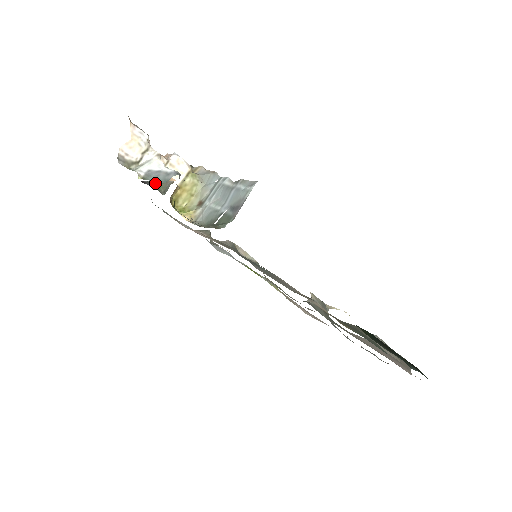
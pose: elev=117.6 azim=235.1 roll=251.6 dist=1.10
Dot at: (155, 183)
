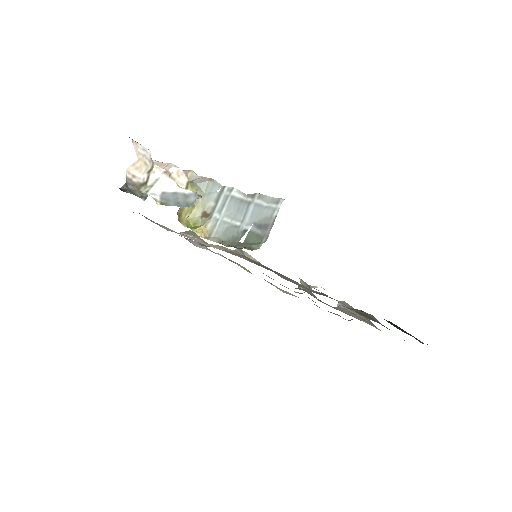
Dot at: (128, 187)
